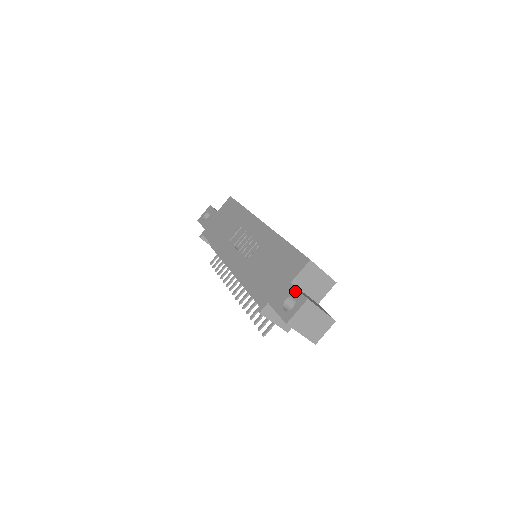
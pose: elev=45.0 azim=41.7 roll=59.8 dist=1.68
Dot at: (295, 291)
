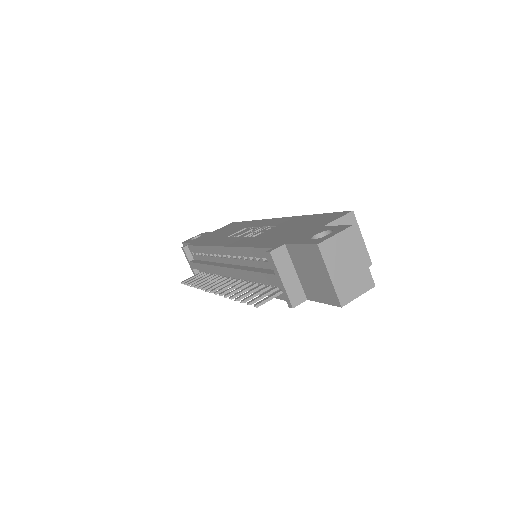
Dot at: (331, 227)
